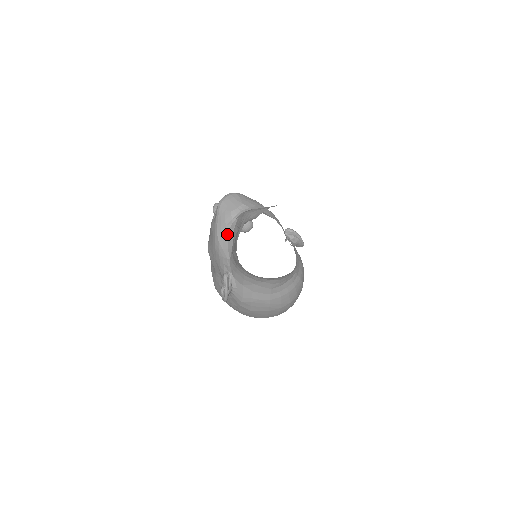
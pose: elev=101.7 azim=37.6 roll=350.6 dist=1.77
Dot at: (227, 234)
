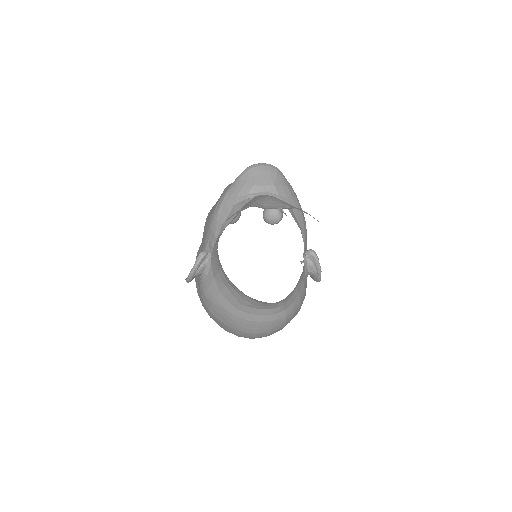
Dot at: (232, 208)
